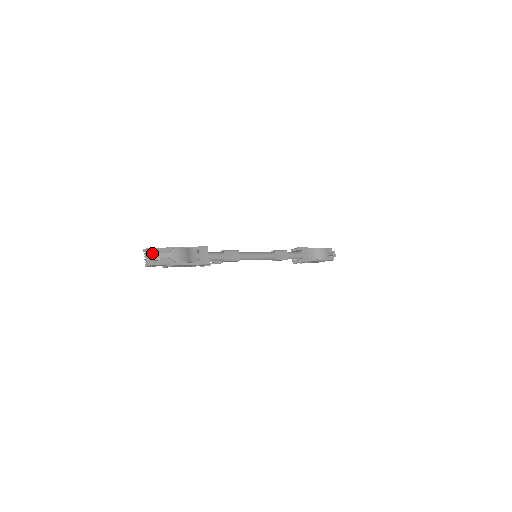
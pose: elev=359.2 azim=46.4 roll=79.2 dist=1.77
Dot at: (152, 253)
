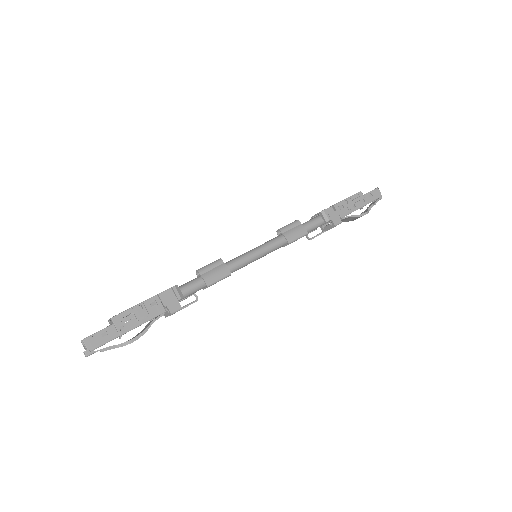
Dot at: (93, 353)
